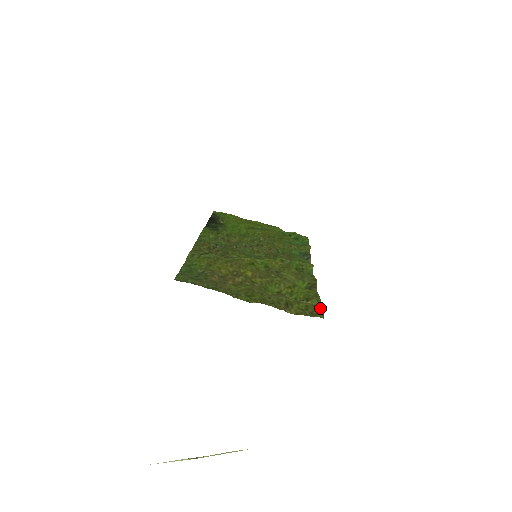
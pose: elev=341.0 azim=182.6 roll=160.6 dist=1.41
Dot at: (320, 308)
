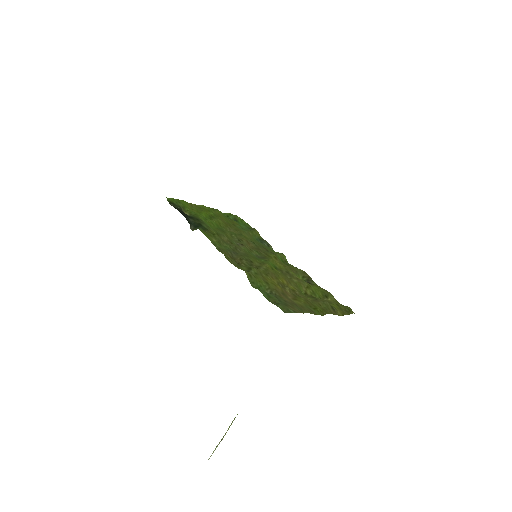
Dot at: (339, 303)
